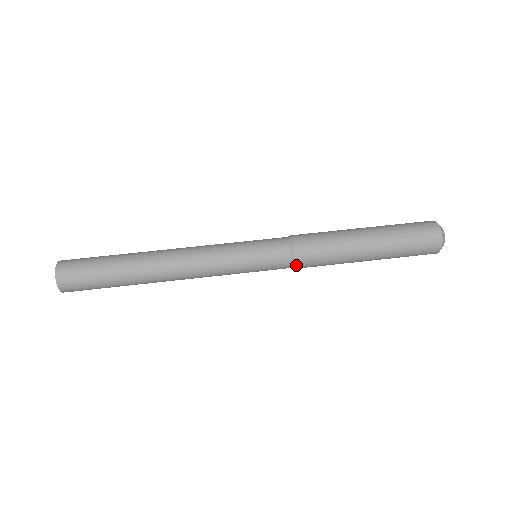
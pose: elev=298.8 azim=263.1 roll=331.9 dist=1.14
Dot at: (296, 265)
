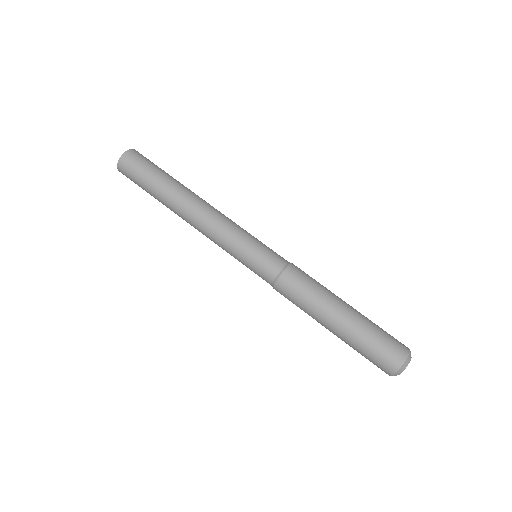
Dot at: (281, 278)
